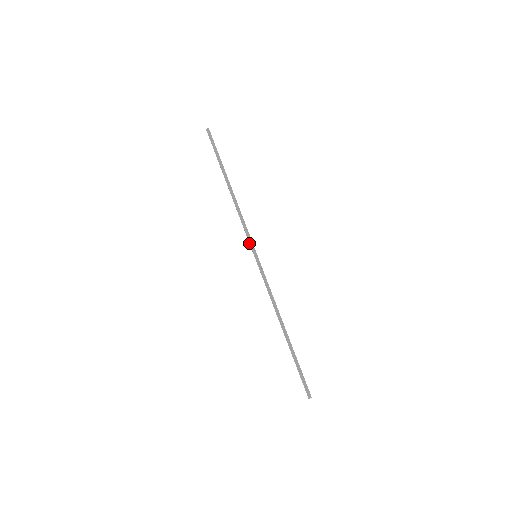
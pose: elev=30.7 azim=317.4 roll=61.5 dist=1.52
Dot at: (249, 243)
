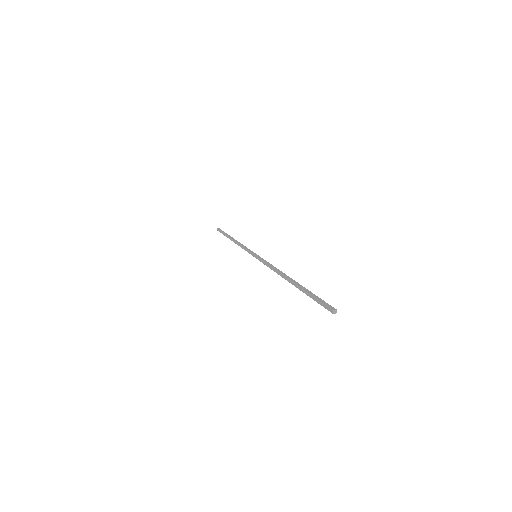
Dot at: occluded
